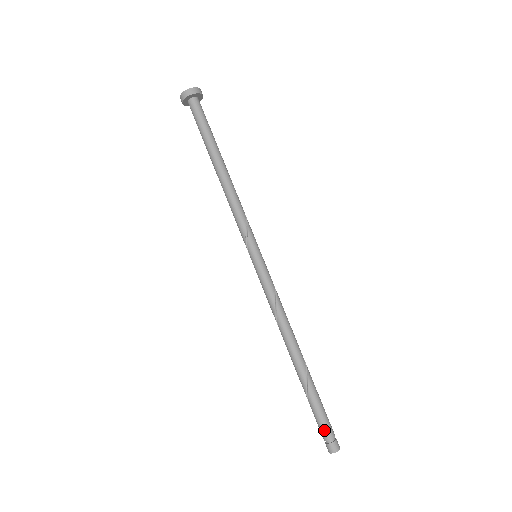
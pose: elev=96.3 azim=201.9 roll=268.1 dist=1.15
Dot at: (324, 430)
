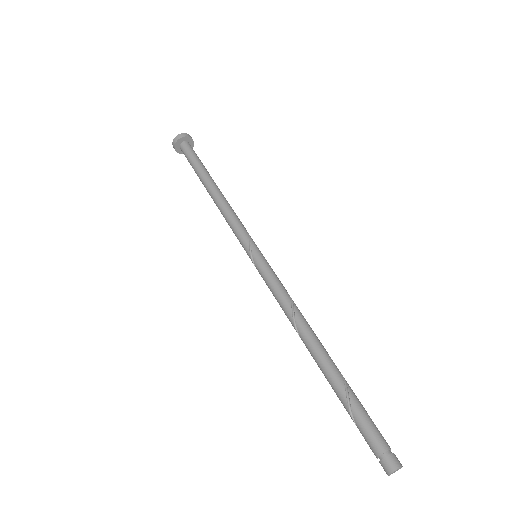
Dot at: (380, 435)
